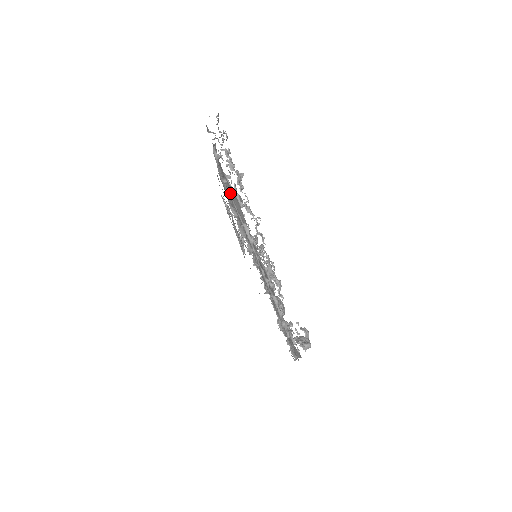
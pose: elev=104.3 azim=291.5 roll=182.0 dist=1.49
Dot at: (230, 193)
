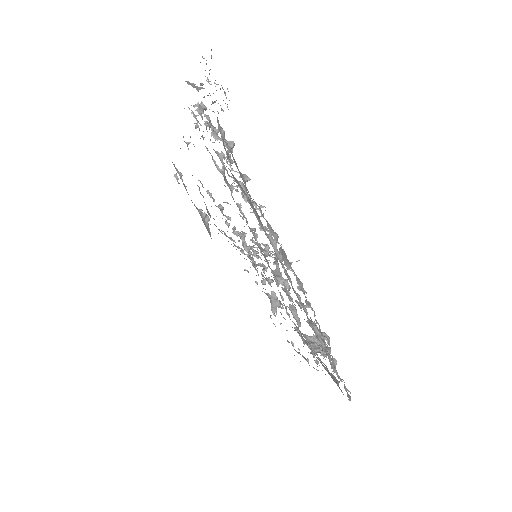
Dot at: occluded
